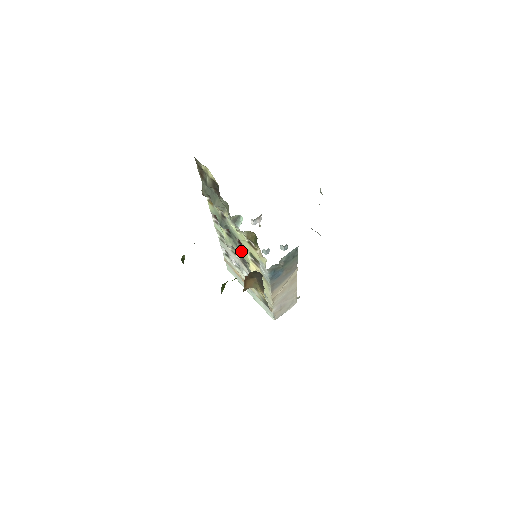
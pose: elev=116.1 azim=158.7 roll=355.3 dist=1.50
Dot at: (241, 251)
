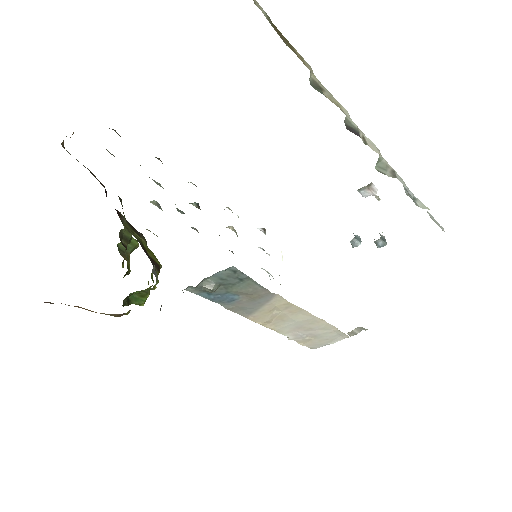
Dot at: occluded
